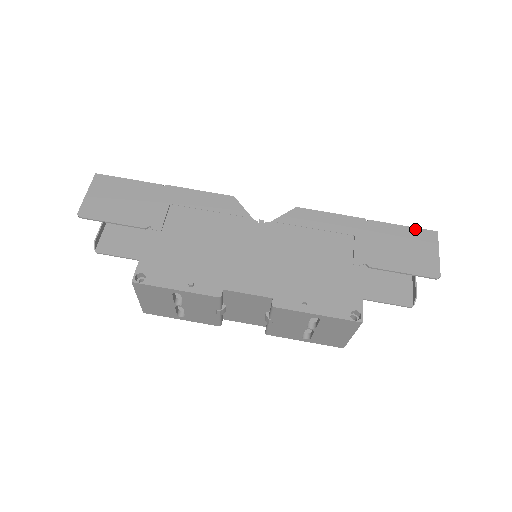
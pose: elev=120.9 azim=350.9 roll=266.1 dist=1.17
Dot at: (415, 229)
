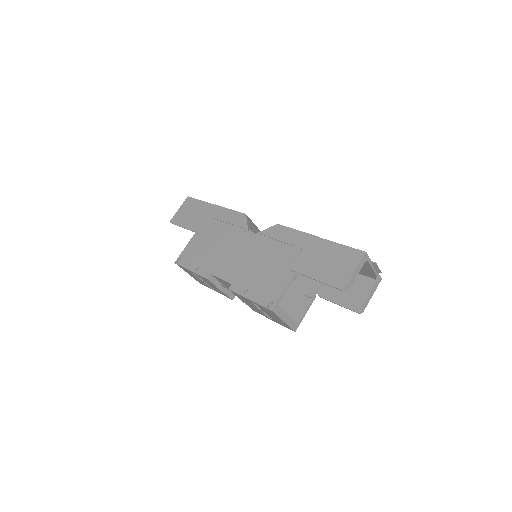
Dot at: (349, 248)
